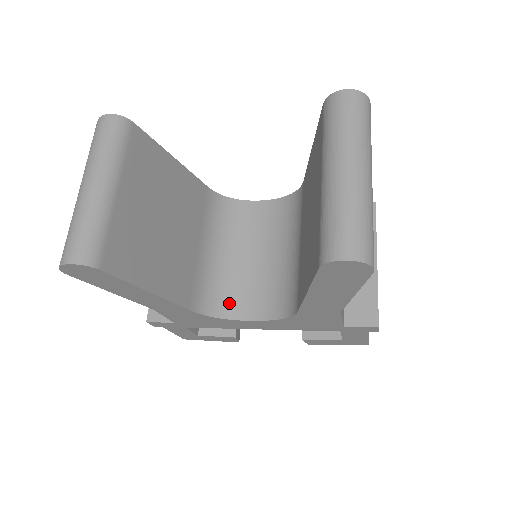
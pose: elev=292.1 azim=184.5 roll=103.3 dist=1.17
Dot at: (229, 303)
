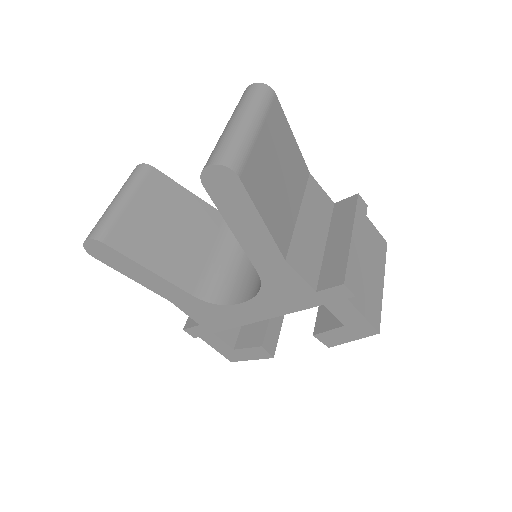
Dot at: (230, 294)
